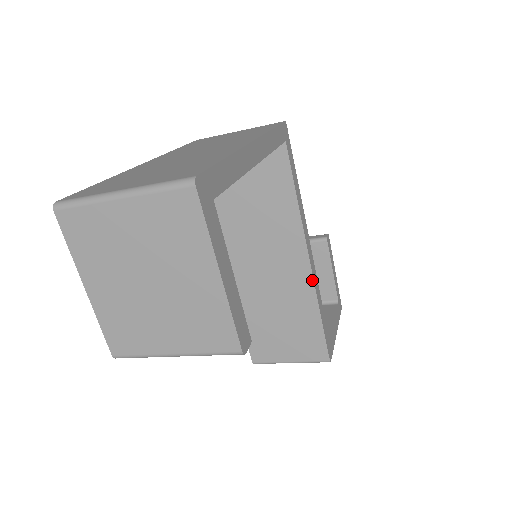
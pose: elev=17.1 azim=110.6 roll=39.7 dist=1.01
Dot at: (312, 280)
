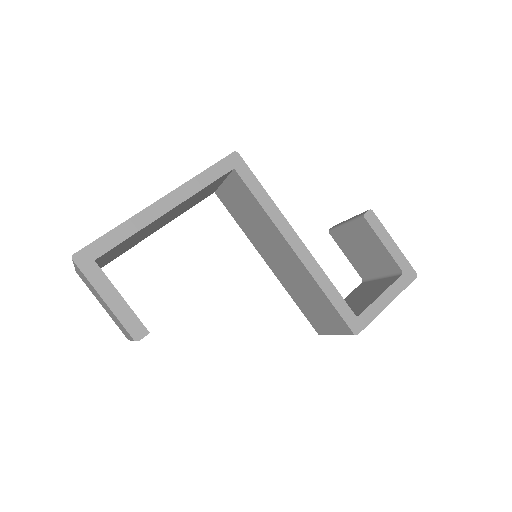
Dot at: (305, 267)
